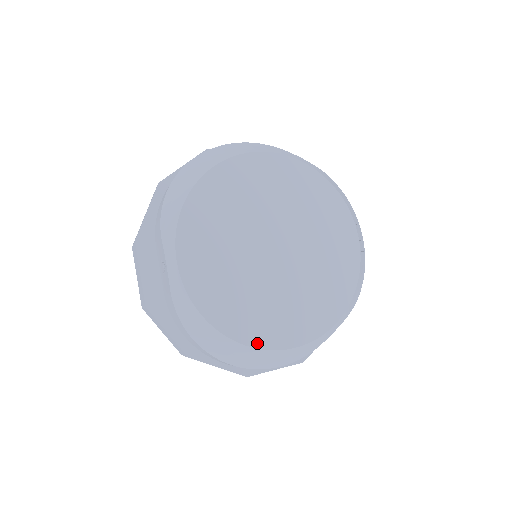
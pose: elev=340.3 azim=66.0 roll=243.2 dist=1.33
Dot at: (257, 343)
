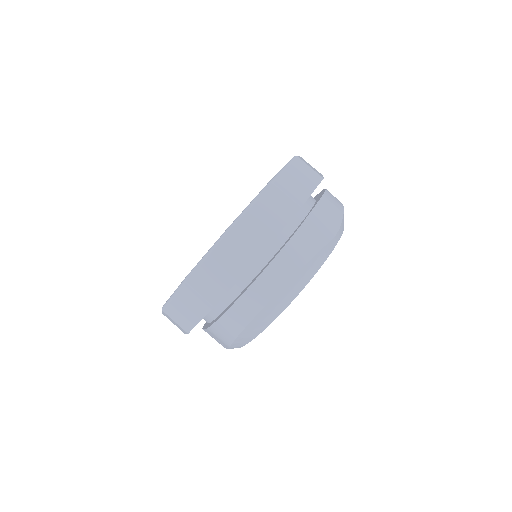
Dot at: occluded
